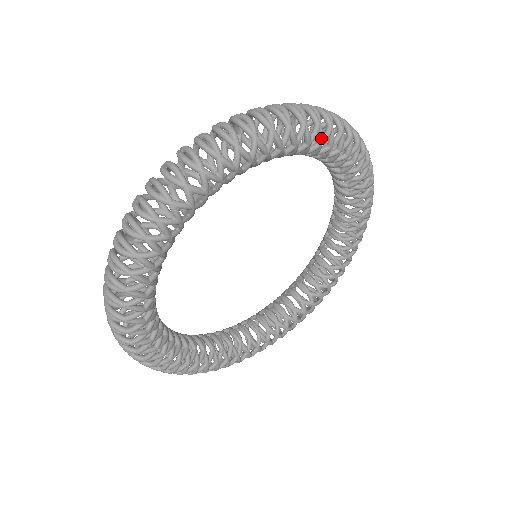
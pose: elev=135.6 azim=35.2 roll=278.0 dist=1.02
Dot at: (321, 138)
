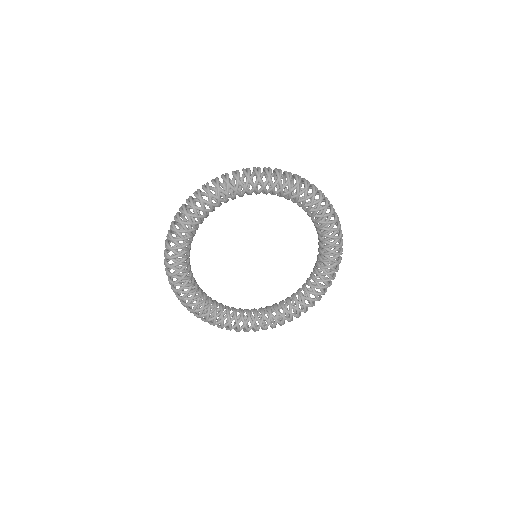
Dot at: (313, 200)
